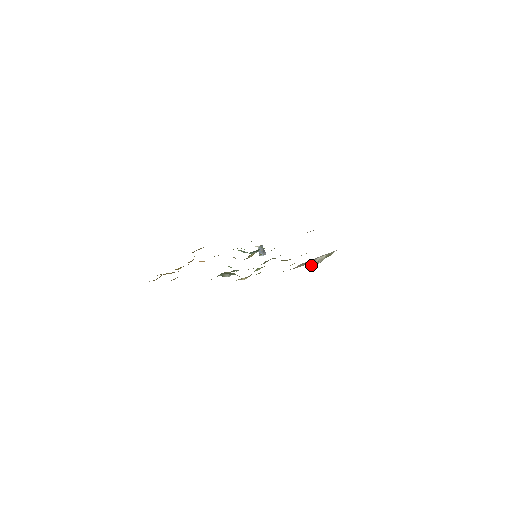
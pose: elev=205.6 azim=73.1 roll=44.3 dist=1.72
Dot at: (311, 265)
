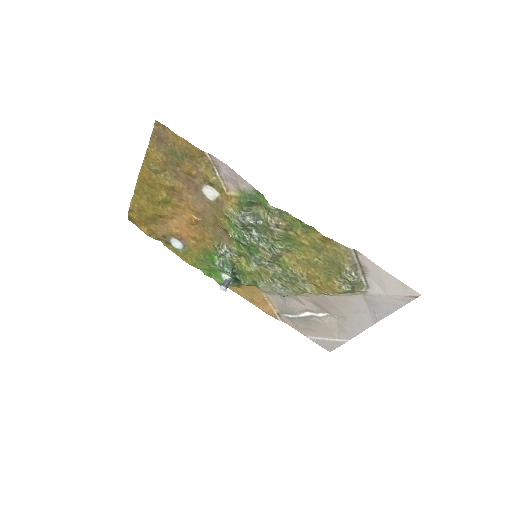
Dot at: (349, 271)
